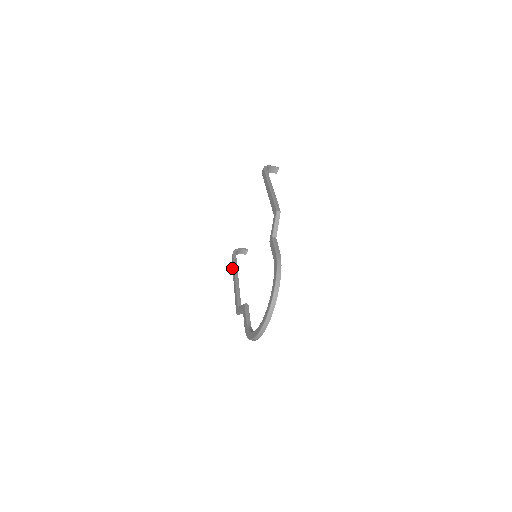
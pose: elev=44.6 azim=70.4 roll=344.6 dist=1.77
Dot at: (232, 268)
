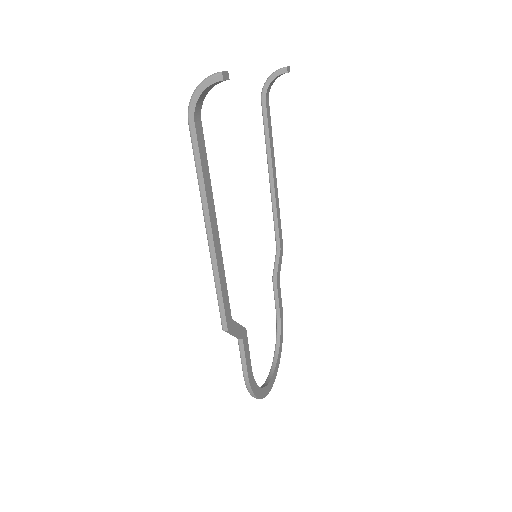
Dot at: occluded
